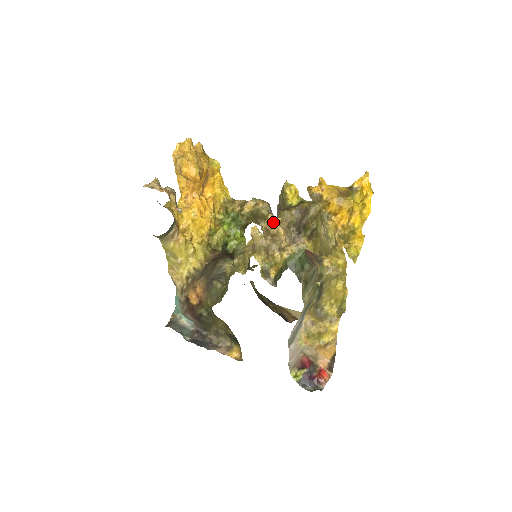
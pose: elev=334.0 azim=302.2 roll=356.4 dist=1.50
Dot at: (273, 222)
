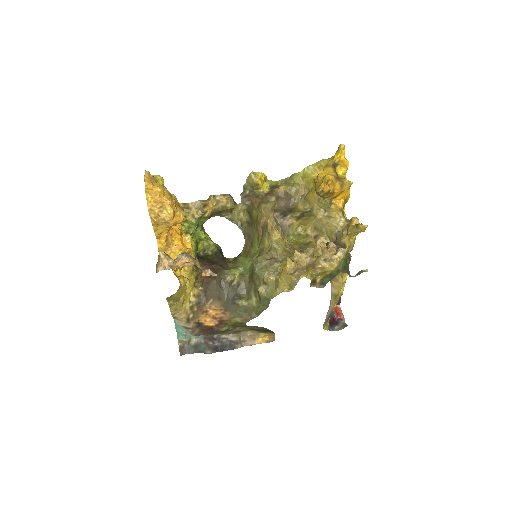
Dot at: (320, 244)
